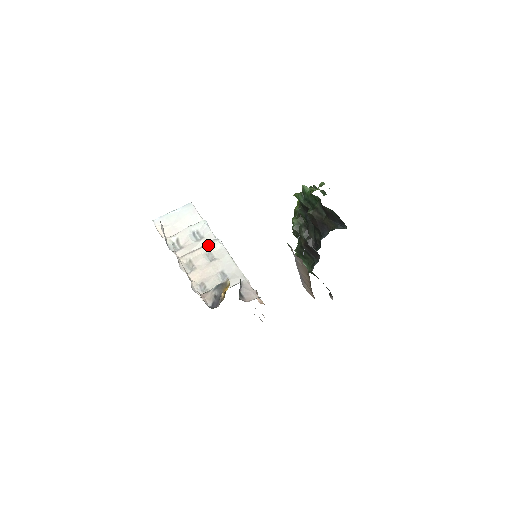
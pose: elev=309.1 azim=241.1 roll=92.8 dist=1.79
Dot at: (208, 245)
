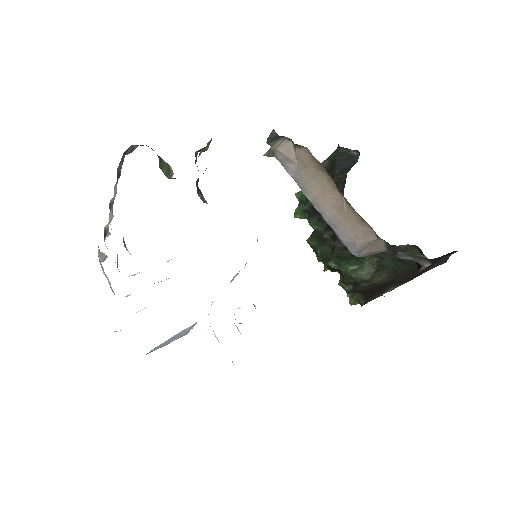
Dot at: occluded
